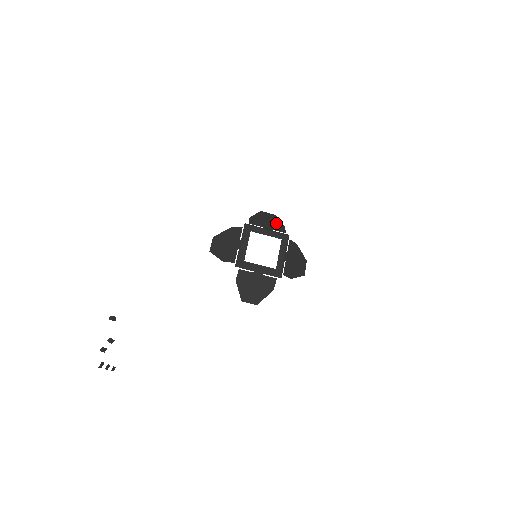
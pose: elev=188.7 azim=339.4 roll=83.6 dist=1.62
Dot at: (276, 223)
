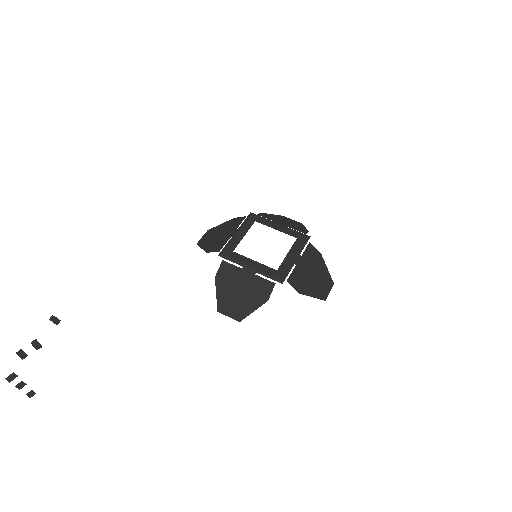
Dot at: (297, 226)
